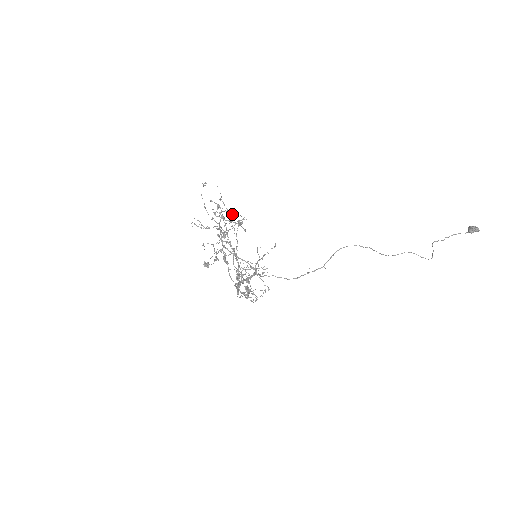
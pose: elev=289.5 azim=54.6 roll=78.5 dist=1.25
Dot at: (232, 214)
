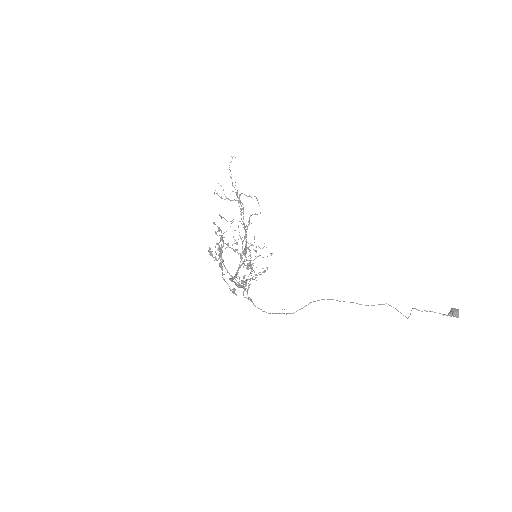
Dot at: (251, 197)
